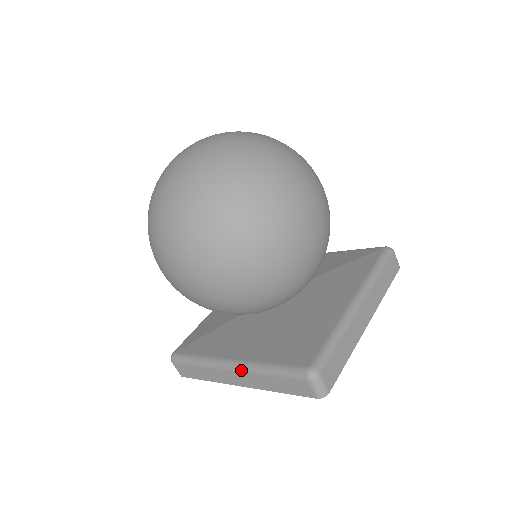
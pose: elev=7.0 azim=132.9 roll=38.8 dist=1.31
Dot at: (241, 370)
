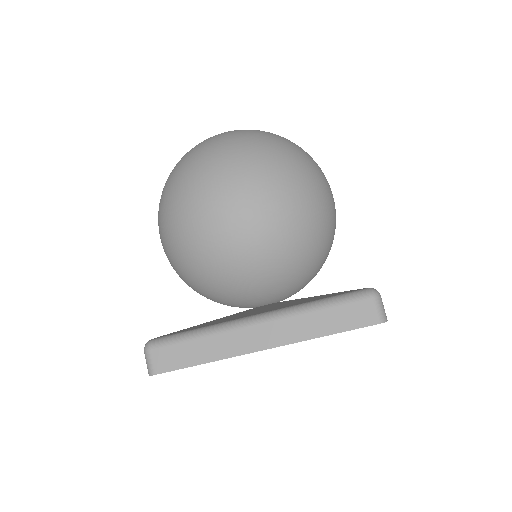
Dot at: (275, 317)
